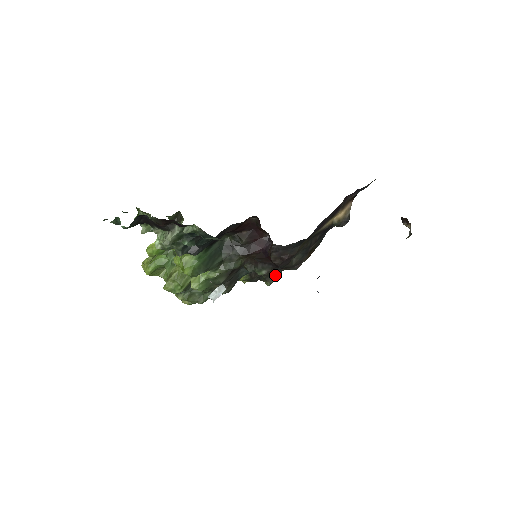
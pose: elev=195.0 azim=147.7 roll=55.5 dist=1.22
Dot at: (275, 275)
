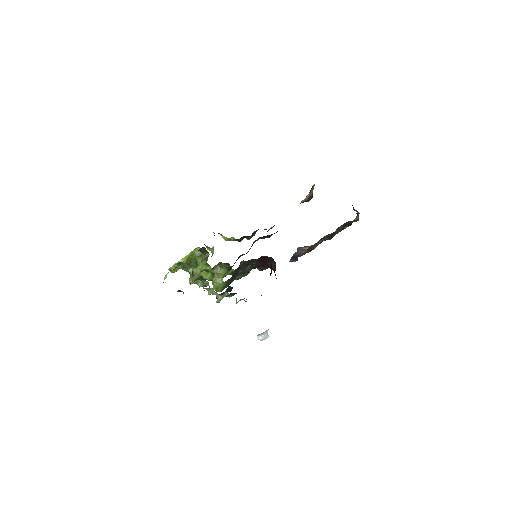
Dot at: (254, 233)
